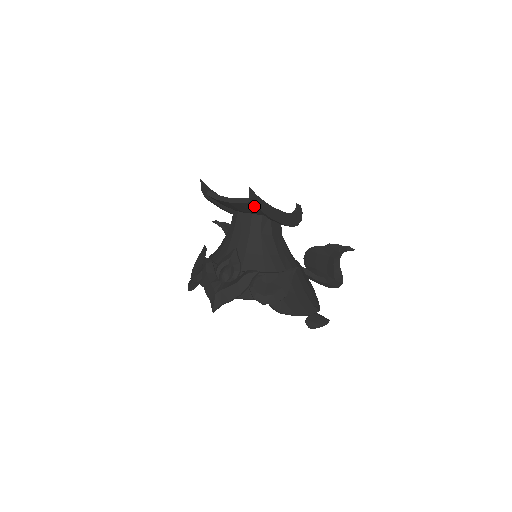
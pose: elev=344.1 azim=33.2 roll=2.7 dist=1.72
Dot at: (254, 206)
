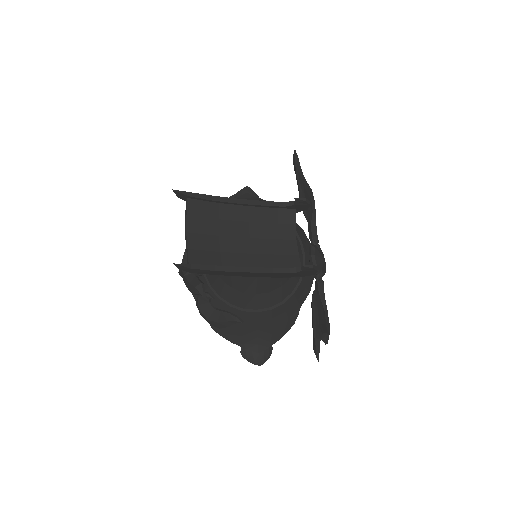
Dot at: occluded
